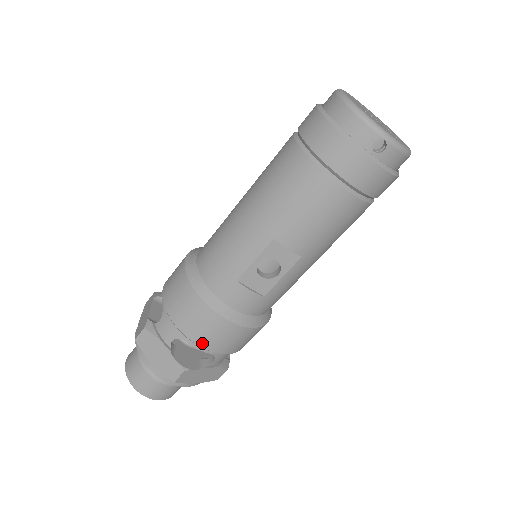
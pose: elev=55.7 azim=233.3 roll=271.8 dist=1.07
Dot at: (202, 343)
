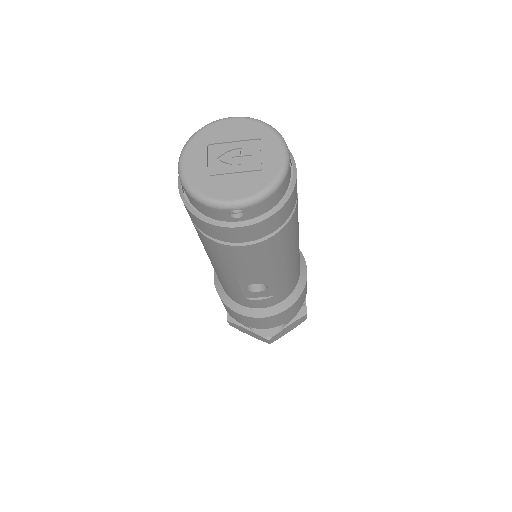
Dot at: (262, 328)
